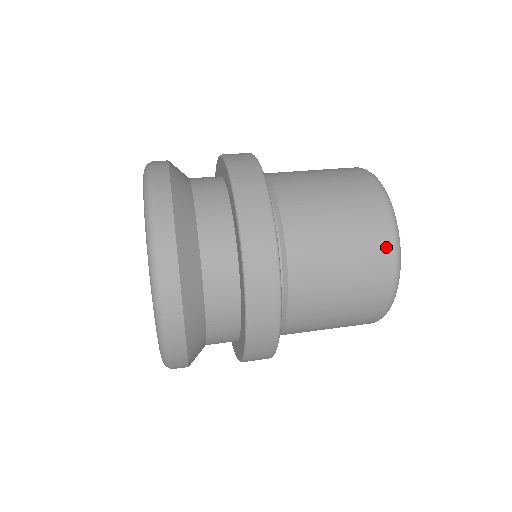
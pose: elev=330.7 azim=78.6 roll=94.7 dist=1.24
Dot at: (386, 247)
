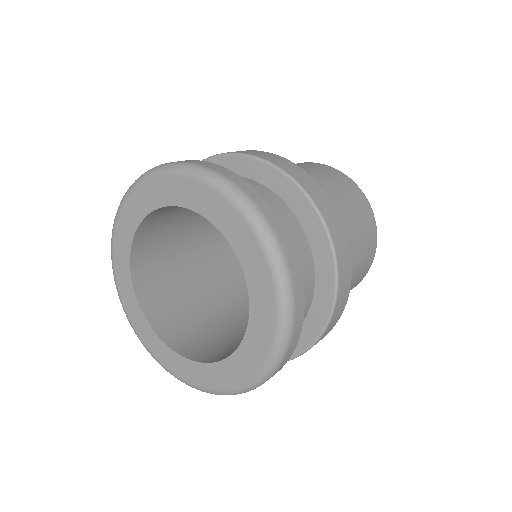
Dot at: (328, 168)
